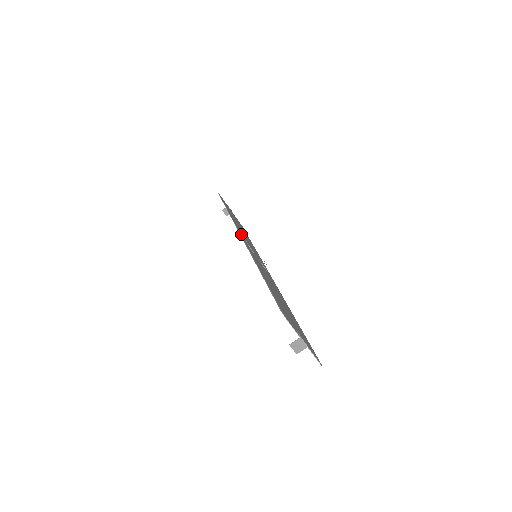
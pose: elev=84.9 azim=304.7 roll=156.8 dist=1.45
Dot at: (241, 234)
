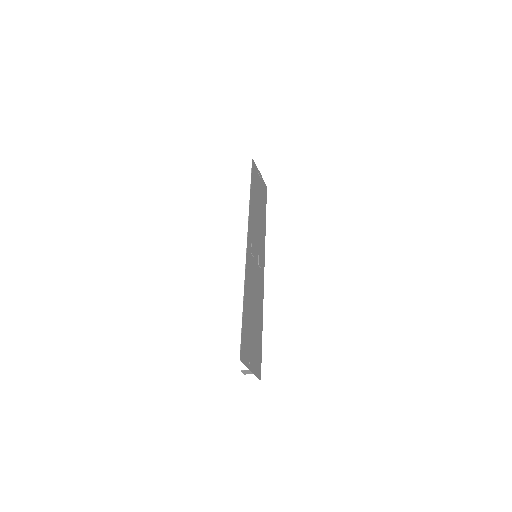
Dot at: (250, 237)
